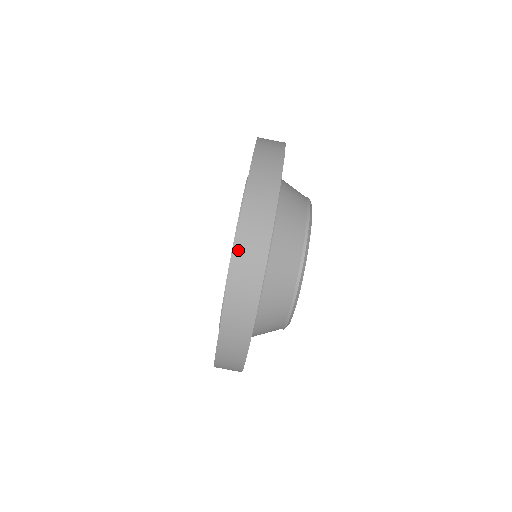
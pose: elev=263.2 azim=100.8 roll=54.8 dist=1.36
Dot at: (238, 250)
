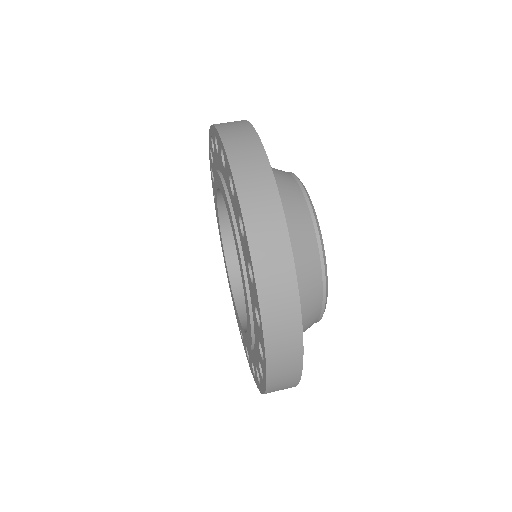
Dot at: (254, 248)
